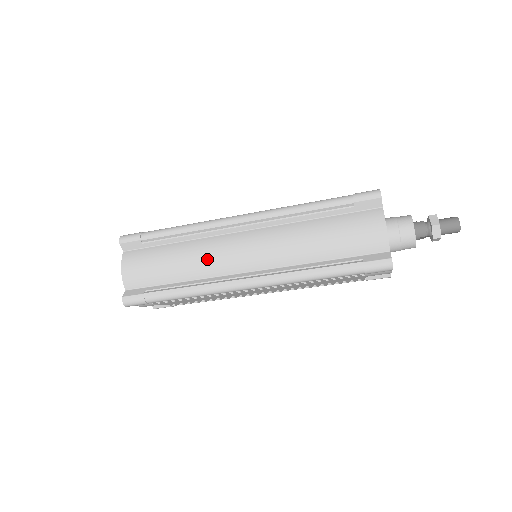
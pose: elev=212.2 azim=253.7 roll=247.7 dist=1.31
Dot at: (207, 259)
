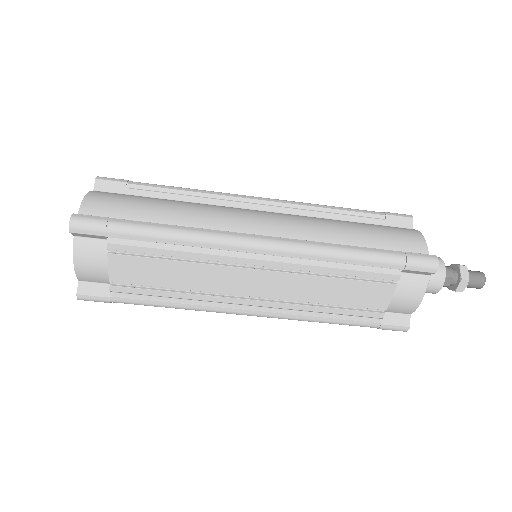
Dot at: (211, 213)
